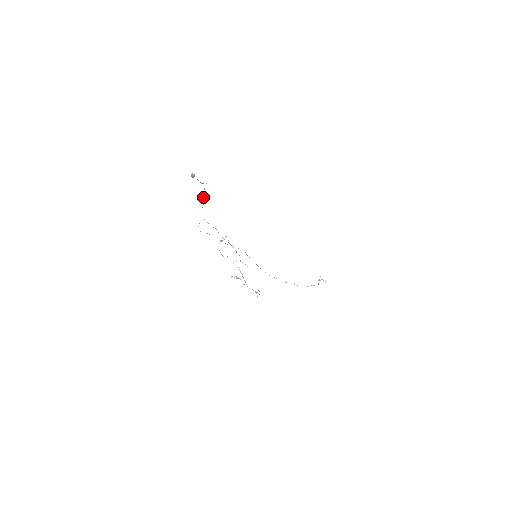
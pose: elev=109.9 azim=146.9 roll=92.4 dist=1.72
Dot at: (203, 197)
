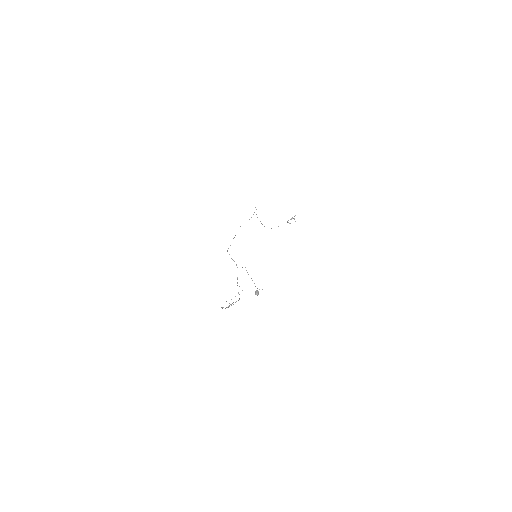
Dot at: occluded
